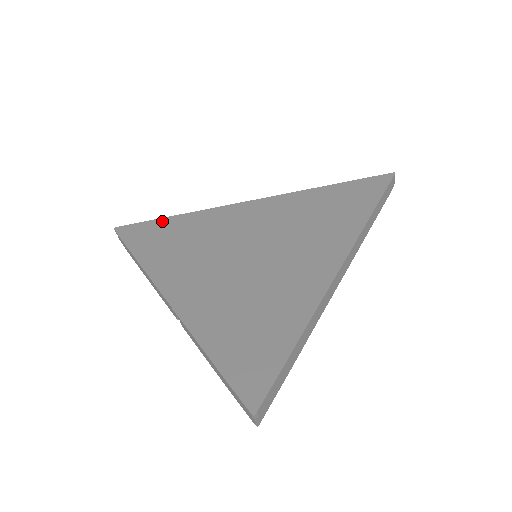
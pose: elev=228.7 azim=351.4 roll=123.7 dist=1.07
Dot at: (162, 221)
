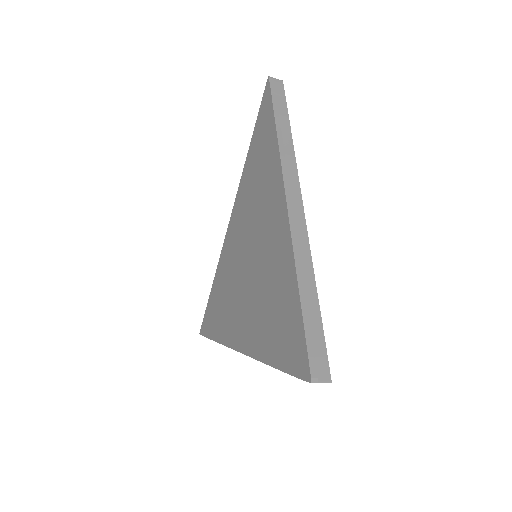
Dot at: (210, 298)
